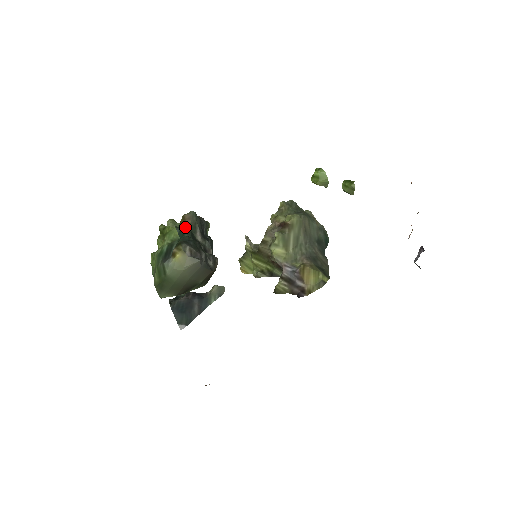
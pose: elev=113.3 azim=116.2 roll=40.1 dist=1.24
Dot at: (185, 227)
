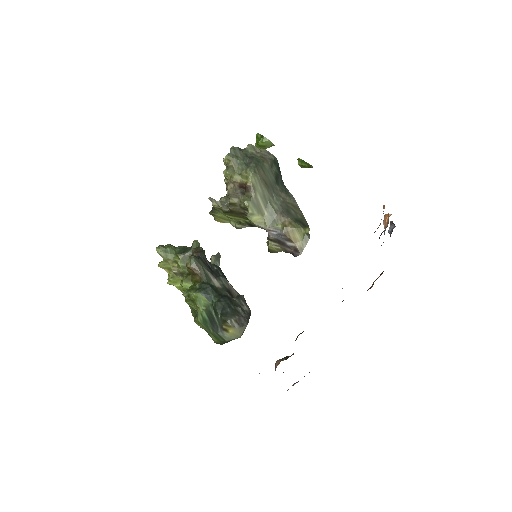
Dot at: (203, 285)
